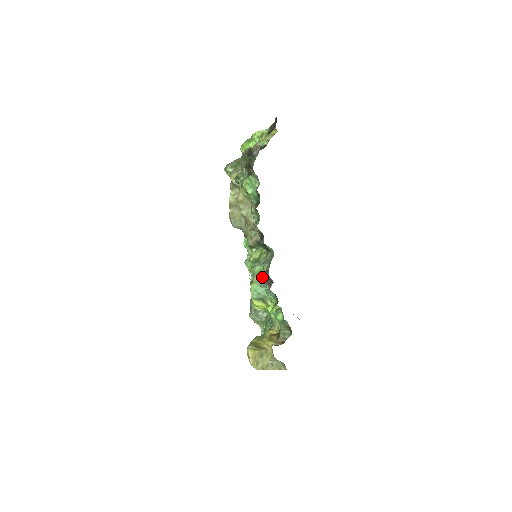
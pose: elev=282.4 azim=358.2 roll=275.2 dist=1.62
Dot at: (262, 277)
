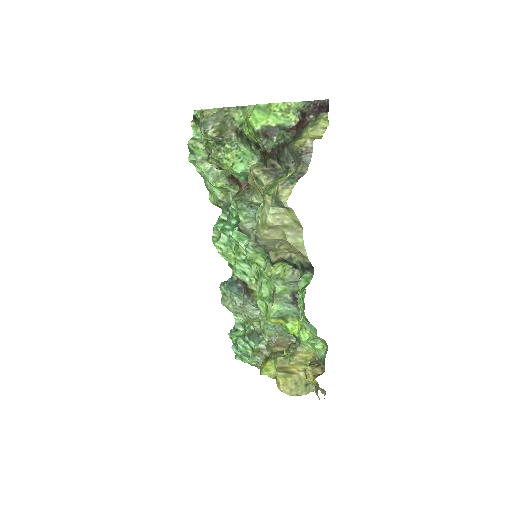
Dot at: (286, 297)
